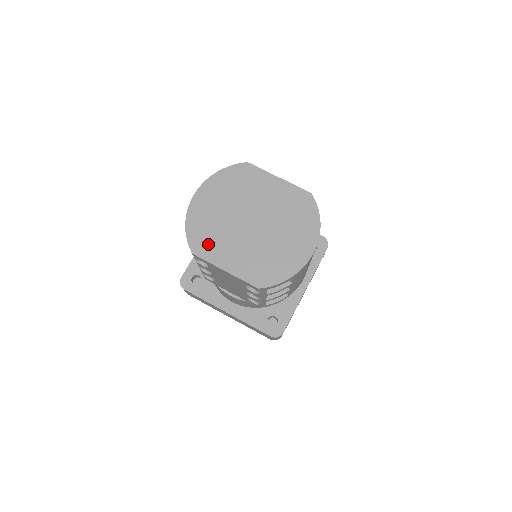
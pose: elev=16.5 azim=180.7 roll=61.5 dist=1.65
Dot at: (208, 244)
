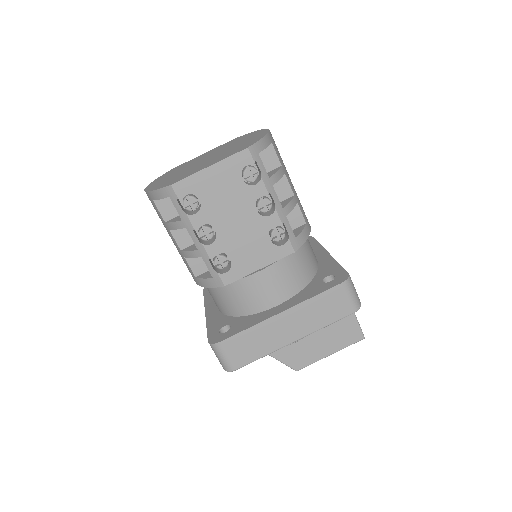
Dot at: (180, 177)
